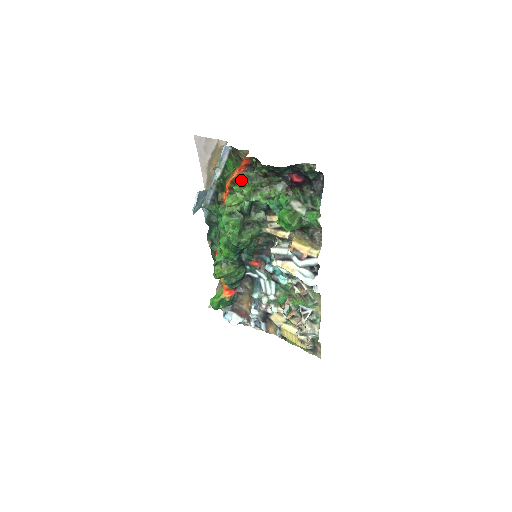
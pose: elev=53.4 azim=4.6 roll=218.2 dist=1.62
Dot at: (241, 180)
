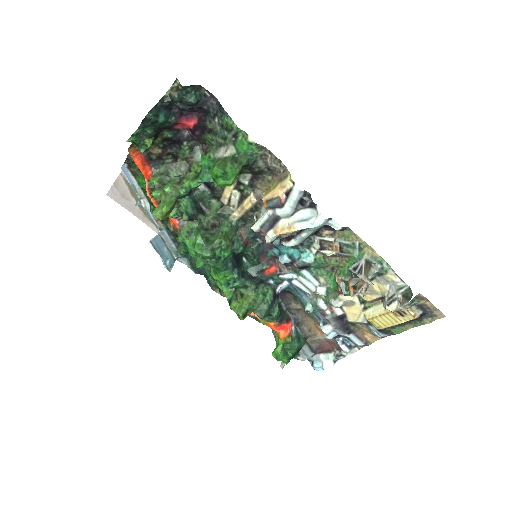
Dot at: (155, 182)
